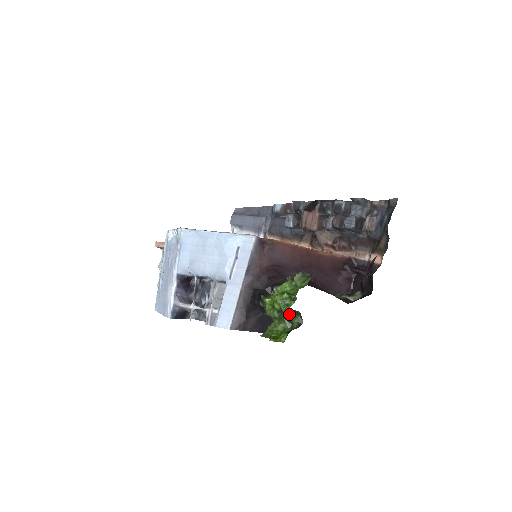
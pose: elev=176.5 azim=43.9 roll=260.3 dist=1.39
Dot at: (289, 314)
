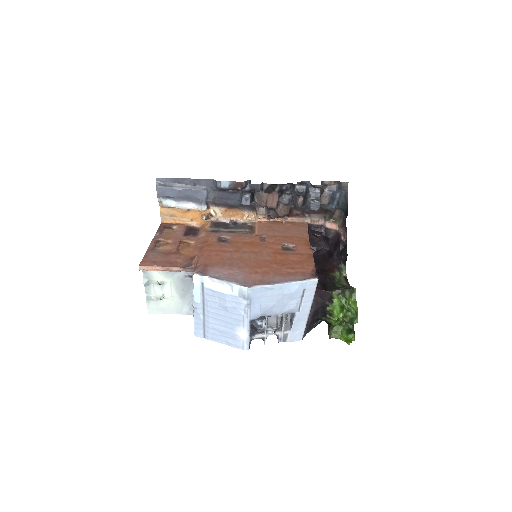
Dot at: (350, 322)
